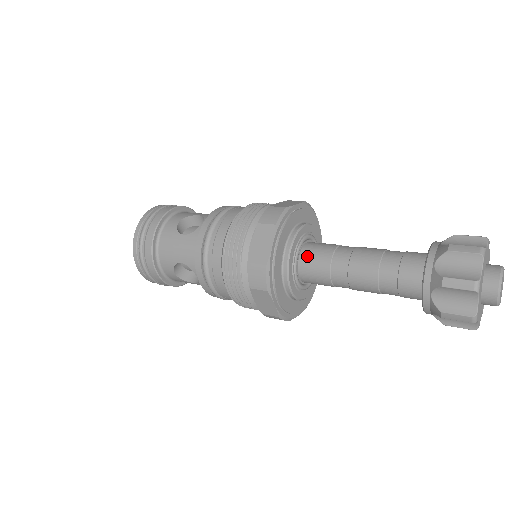
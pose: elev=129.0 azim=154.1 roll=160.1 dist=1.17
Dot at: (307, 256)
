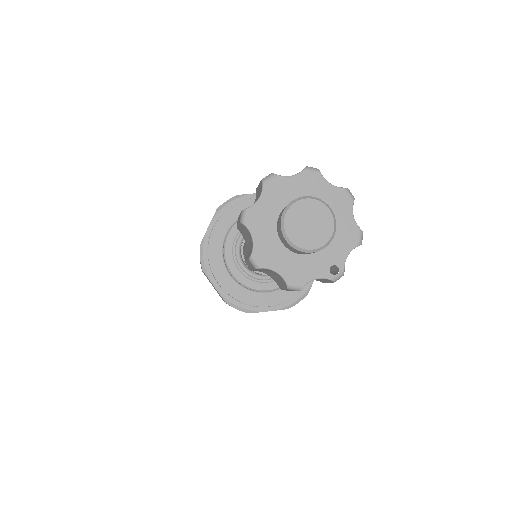
Dot at: occluded
